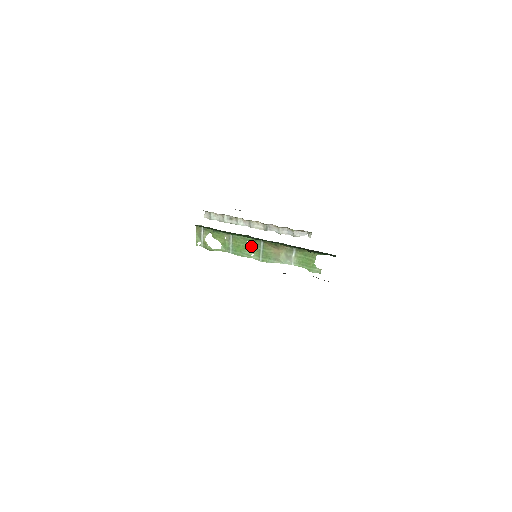
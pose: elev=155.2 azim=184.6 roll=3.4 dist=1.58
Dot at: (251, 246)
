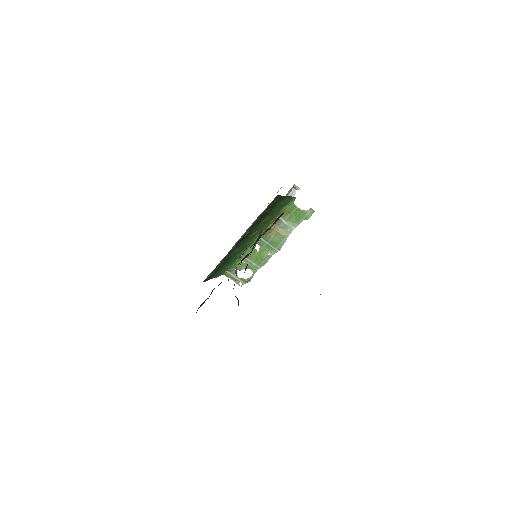
Dot at: (260, 249)
